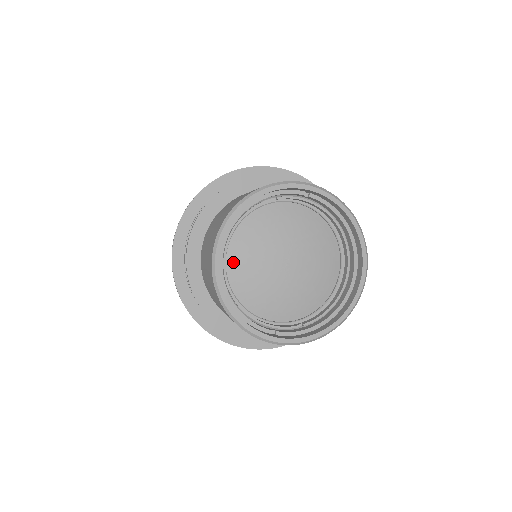
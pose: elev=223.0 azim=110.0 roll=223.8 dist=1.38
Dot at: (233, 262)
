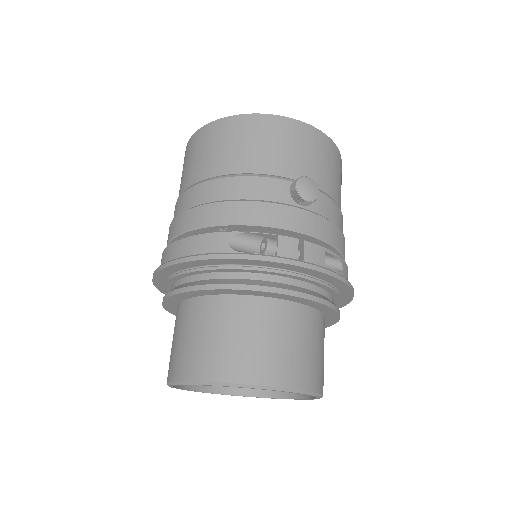
Dot at: occluded
